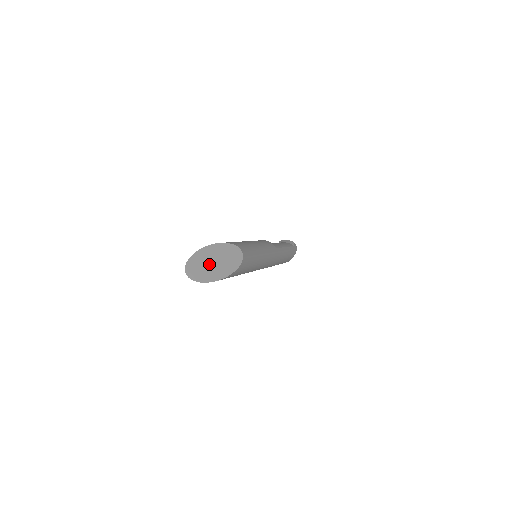
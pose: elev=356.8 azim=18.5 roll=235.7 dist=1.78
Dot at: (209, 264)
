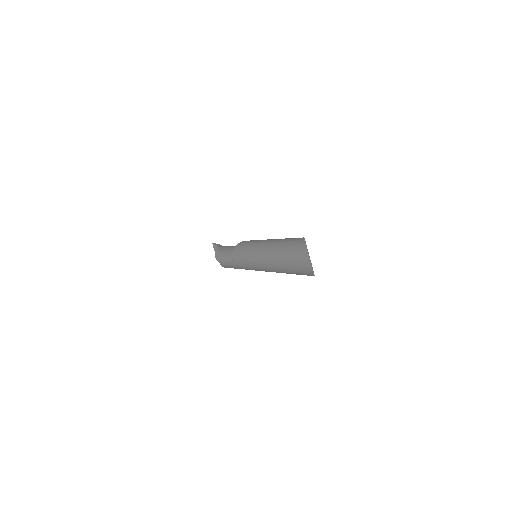
Dot at: occluded
